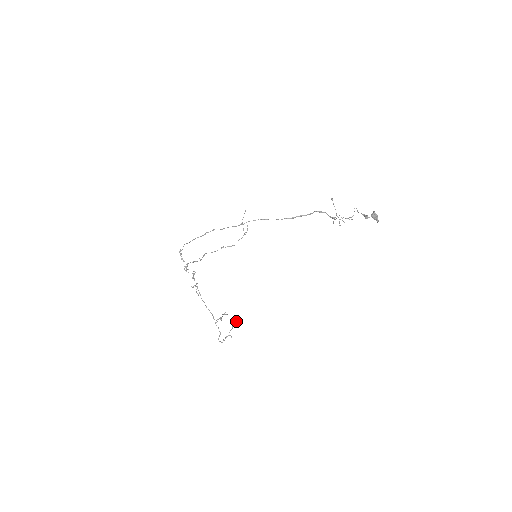
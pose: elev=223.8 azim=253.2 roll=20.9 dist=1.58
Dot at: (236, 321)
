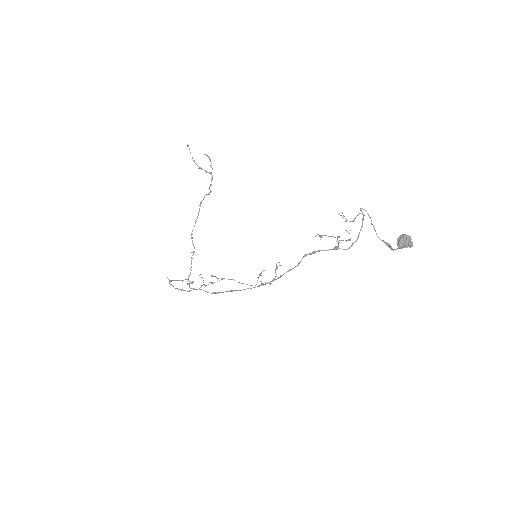
Dot at: (276, 264)
